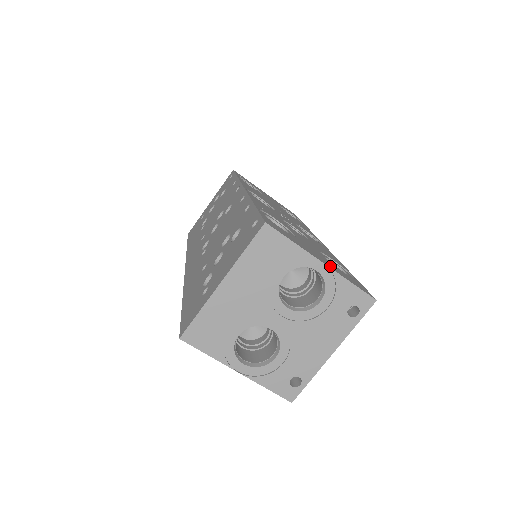
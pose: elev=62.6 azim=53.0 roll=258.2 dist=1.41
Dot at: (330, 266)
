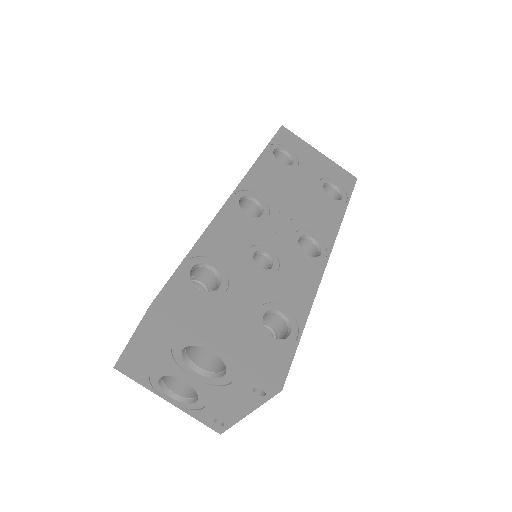
Dot at: (232, 347)
